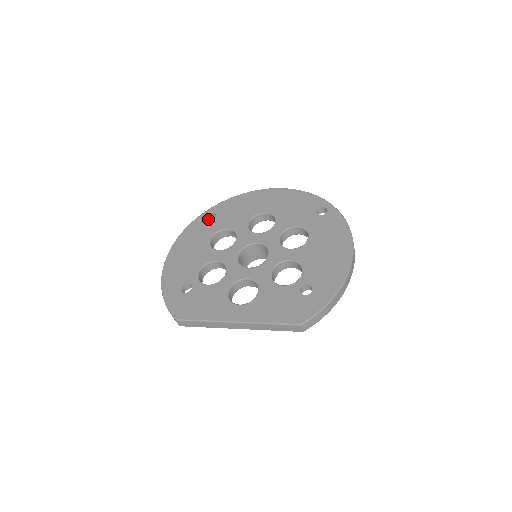
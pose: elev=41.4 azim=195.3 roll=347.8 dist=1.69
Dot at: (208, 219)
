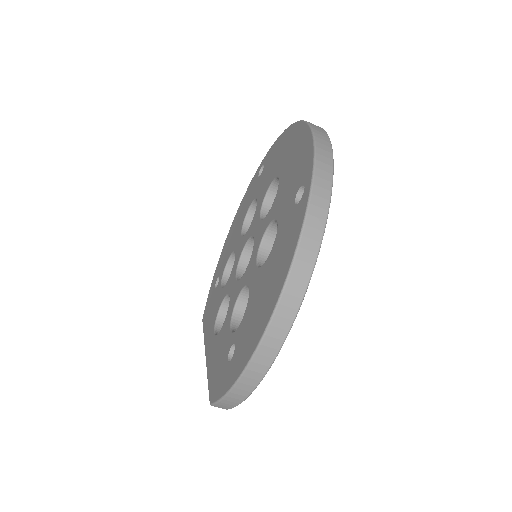
Dot at: occluded
